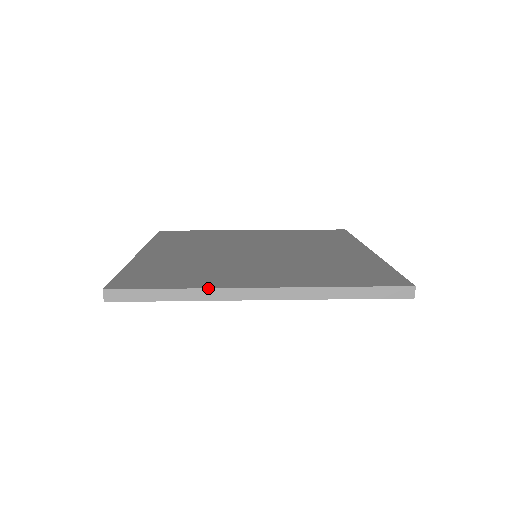
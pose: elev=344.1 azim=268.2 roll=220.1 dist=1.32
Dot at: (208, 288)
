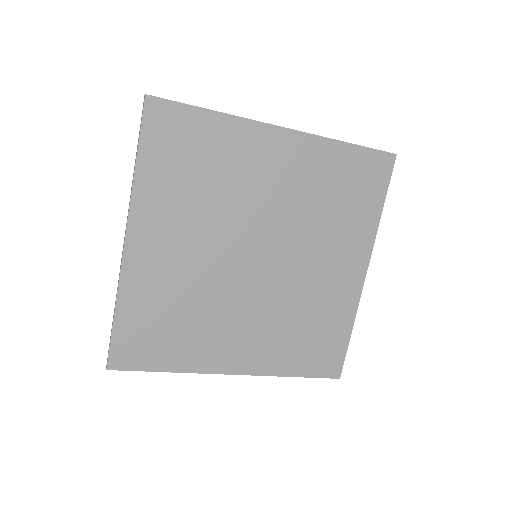
Dot at: occluded
